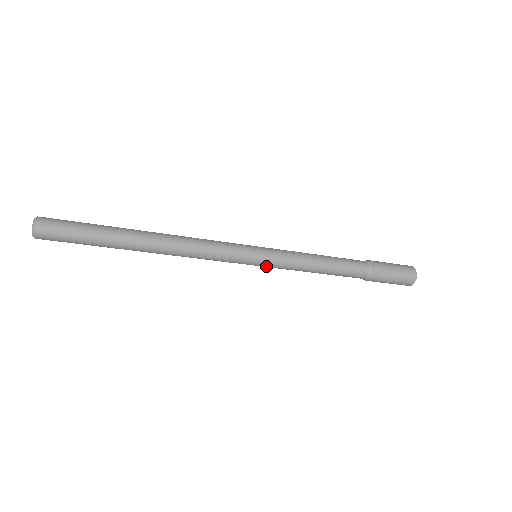
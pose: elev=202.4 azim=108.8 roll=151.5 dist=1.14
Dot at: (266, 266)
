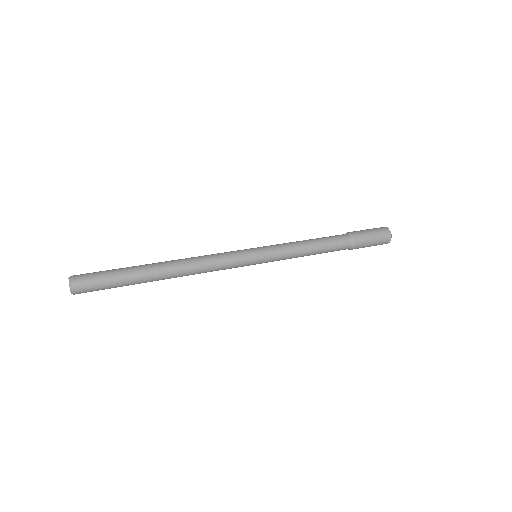
Dot at: occluded
